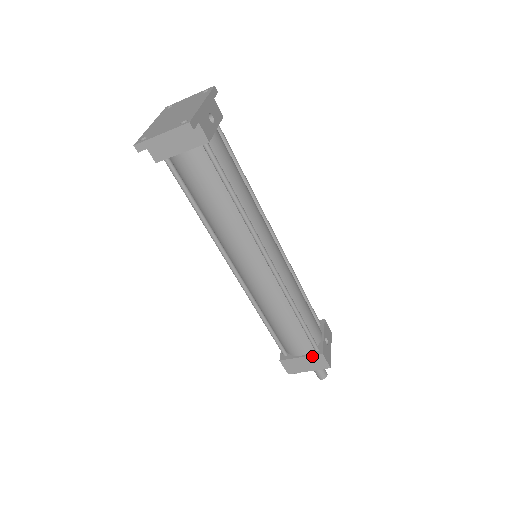
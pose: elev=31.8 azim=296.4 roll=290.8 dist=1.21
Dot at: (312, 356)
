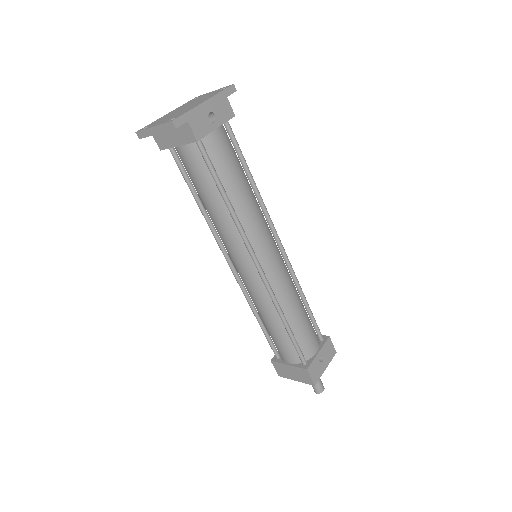
Dot at: (298, 368)
